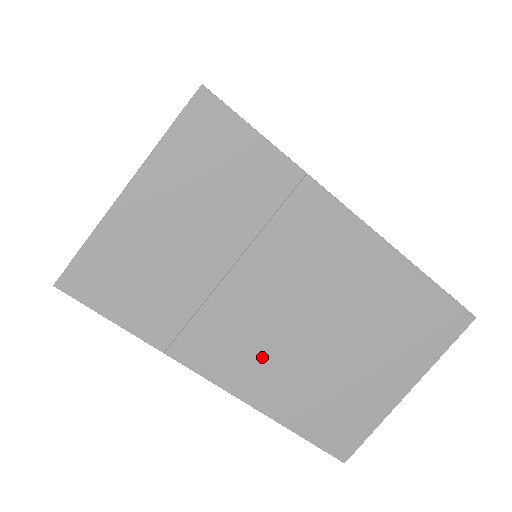
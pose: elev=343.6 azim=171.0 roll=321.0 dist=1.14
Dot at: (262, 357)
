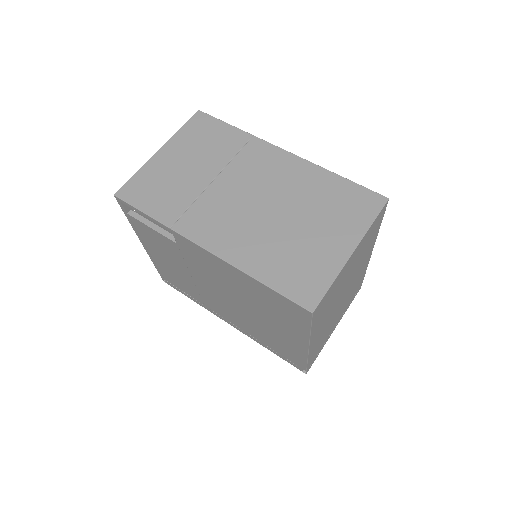
Dot at: (235, 229)
